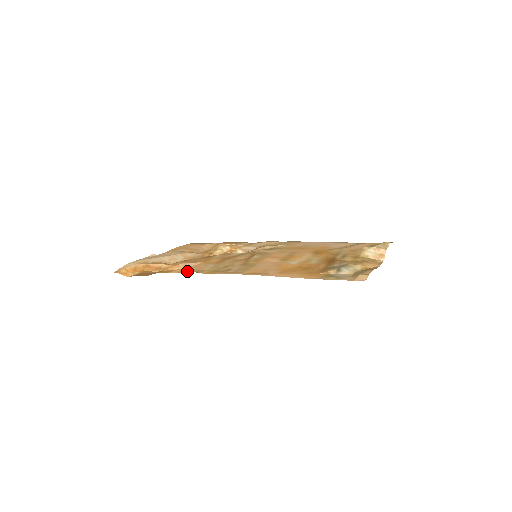
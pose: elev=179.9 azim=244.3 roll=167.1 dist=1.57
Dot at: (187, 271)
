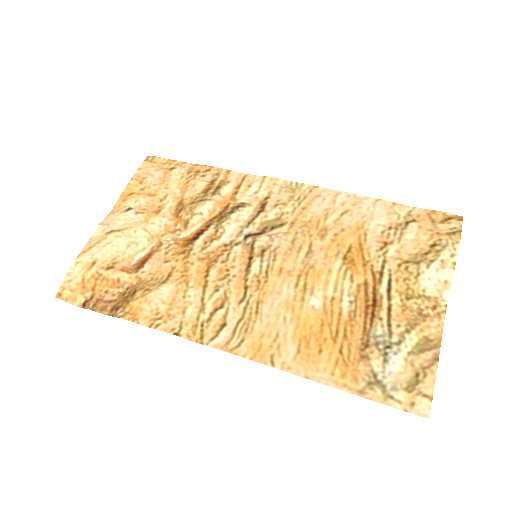
Dot at: (163, 328)
